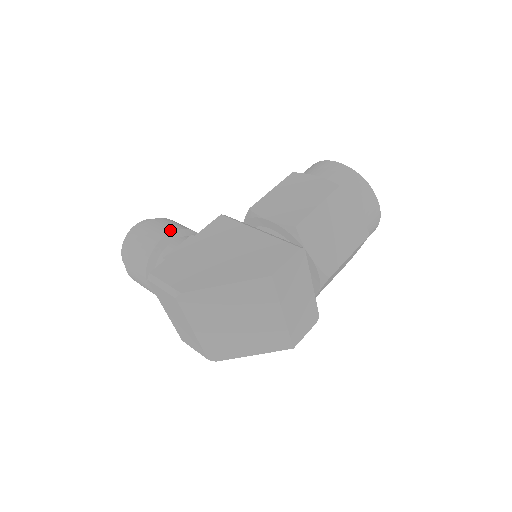
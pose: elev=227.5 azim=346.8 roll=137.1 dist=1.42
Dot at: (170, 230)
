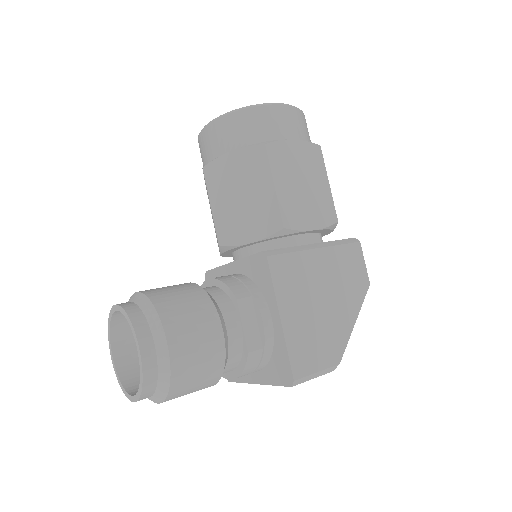
Dot at: (214, 318)
